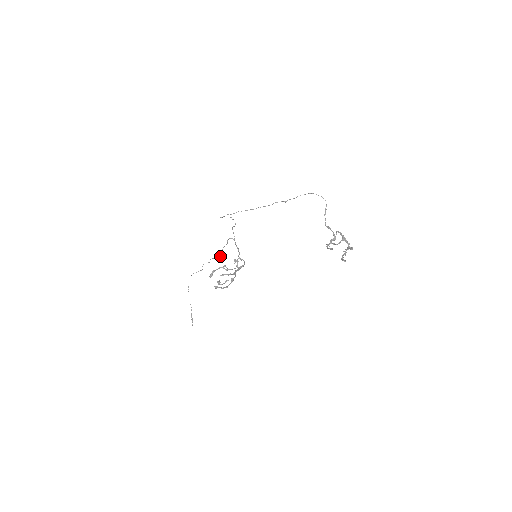
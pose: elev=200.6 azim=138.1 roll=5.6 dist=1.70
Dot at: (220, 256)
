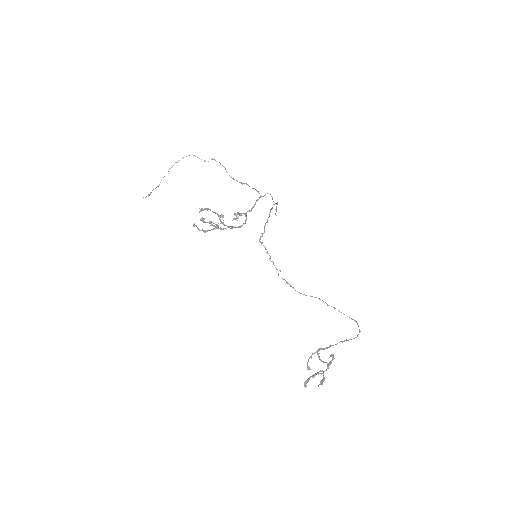
Dot at: (234, 179)
